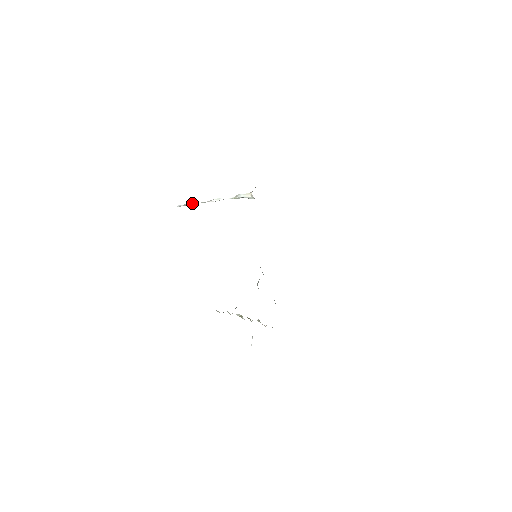
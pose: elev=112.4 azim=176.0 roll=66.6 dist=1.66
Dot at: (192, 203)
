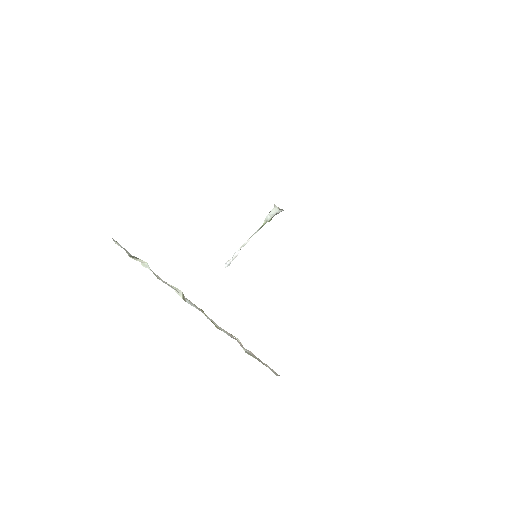
Dot at: (234, 254)
